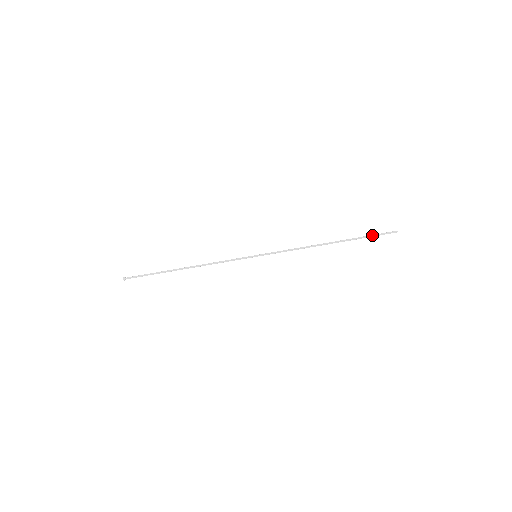
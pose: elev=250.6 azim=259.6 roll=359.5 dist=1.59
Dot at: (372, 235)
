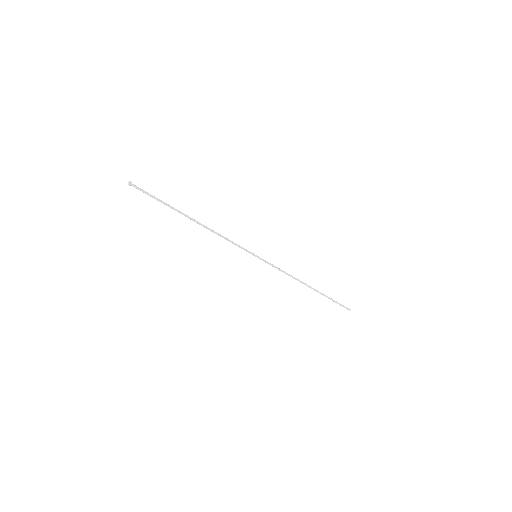
Dot at: (336, 301)
